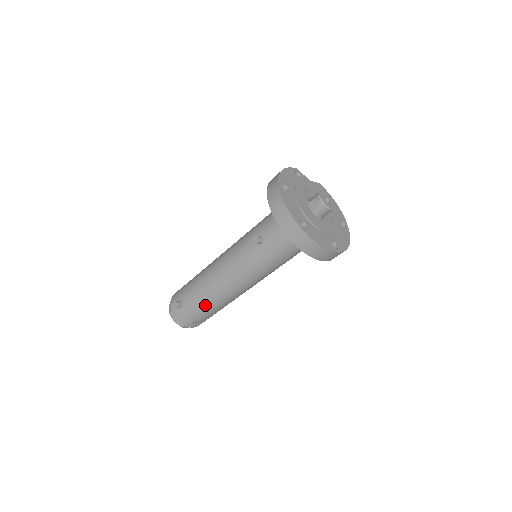
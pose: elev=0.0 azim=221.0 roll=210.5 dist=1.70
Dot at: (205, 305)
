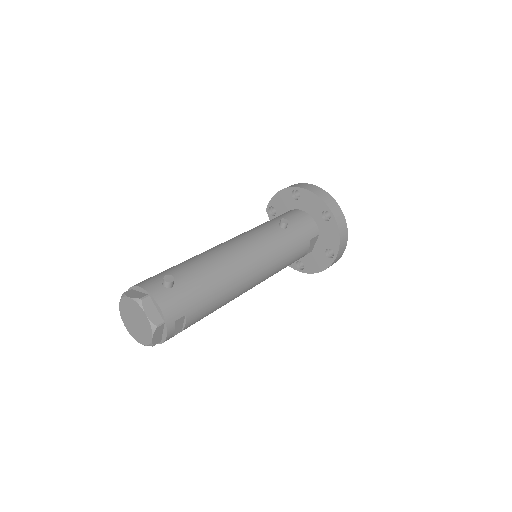
Dot at: (211, 287)
